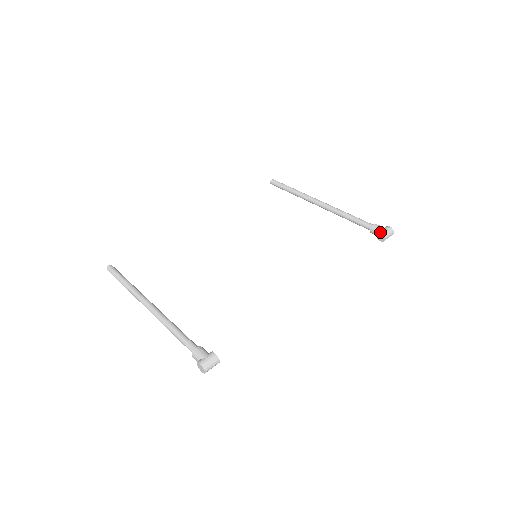
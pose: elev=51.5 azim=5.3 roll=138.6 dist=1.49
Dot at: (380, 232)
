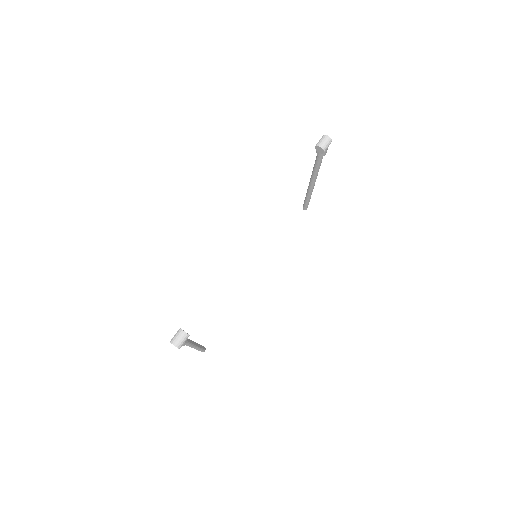
Dot at: occluded
